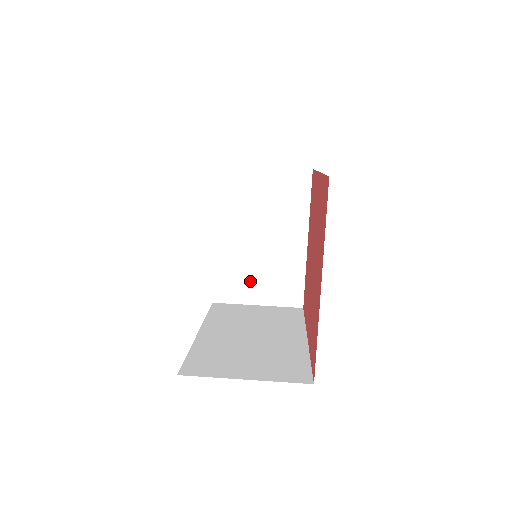
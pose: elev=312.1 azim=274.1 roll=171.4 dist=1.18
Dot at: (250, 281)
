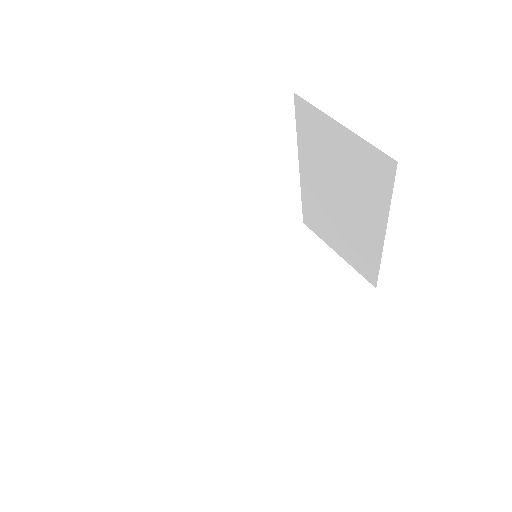
Dot at: (331, 230)
